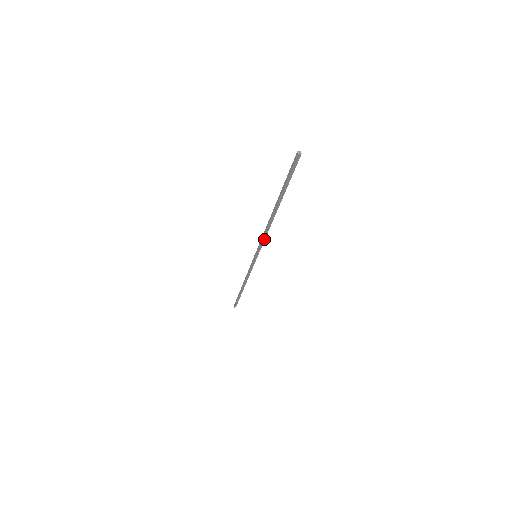
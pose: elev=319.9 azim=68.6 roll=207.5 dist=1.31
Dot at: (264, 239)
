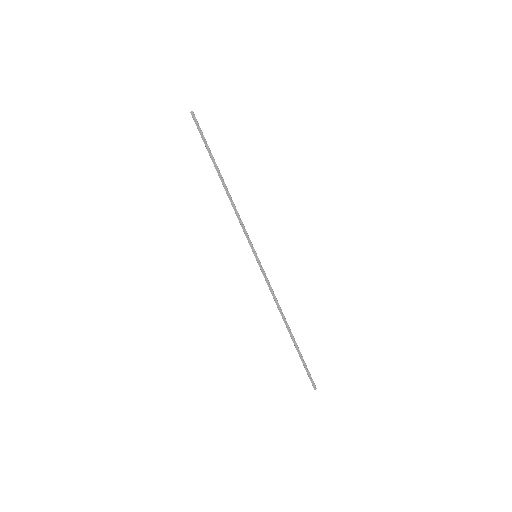
Dot at: (242, 222)
